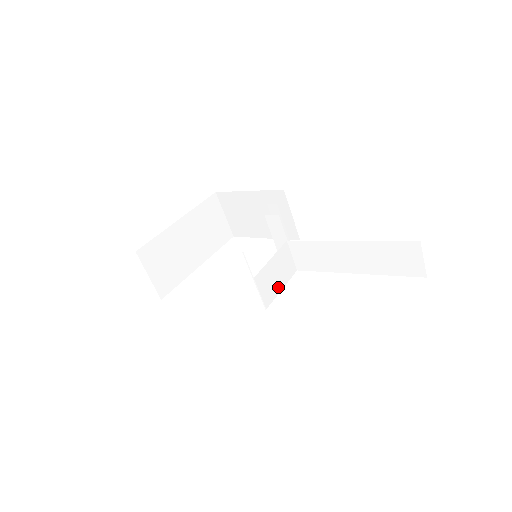
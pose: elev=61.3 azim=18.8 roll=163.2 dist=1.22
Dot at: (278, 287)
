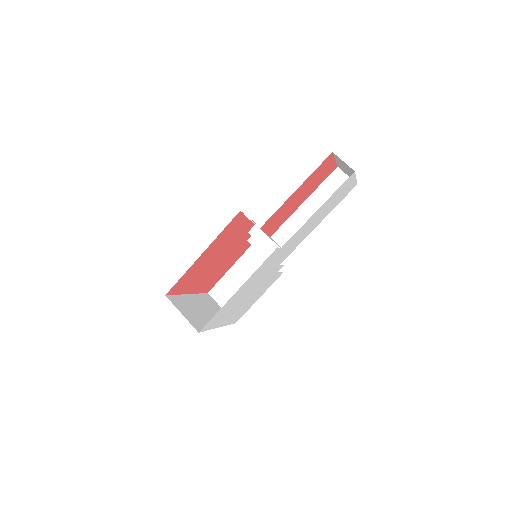
Dot at: occluded
